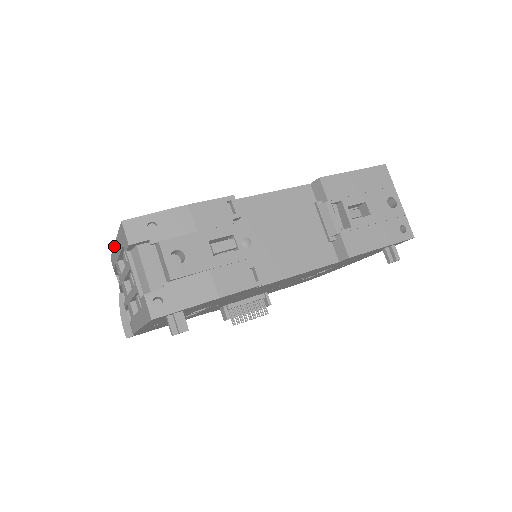
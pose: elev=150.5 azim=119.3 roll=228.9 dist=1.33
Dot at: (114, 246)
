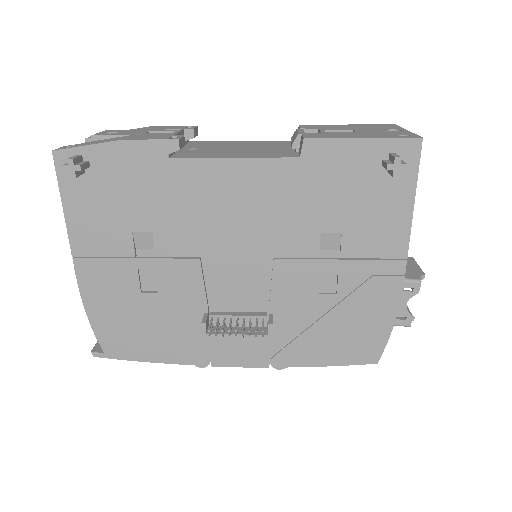
Dot at: occluded
